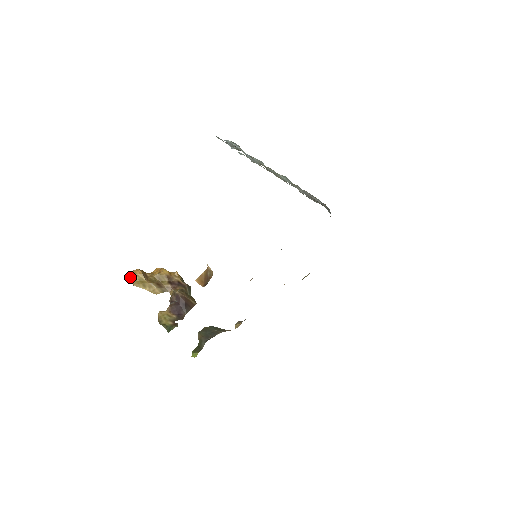
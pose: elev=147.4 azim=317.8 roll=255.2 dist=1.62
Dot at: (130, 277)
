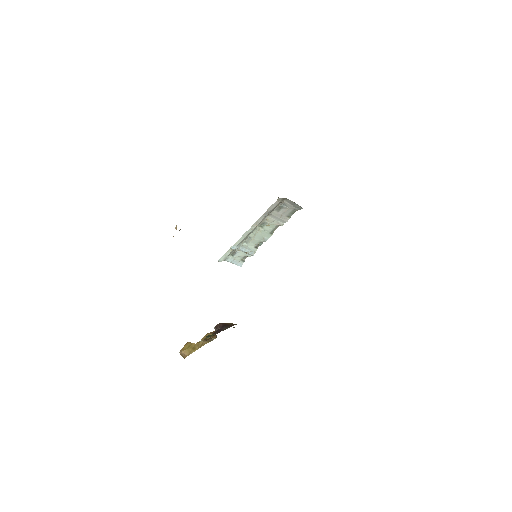
Dot at: (181, 351)
